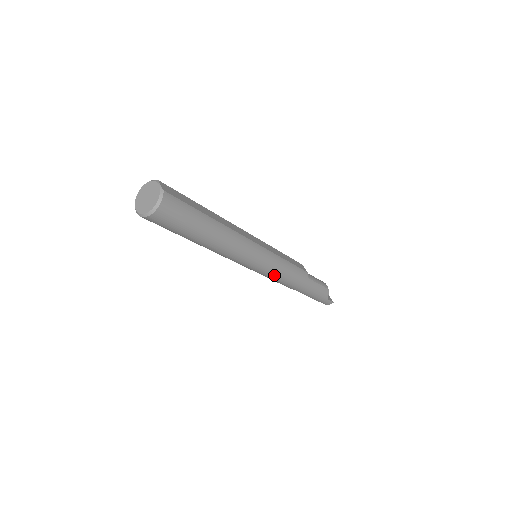
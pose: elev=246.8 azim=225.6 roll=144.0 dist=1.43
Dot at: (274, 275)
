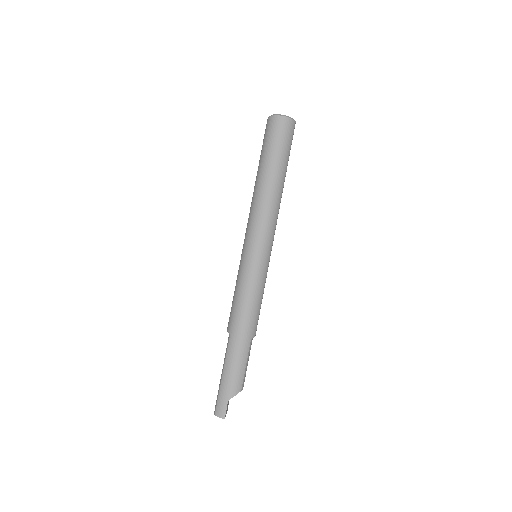
Dot at: (247, 281)
